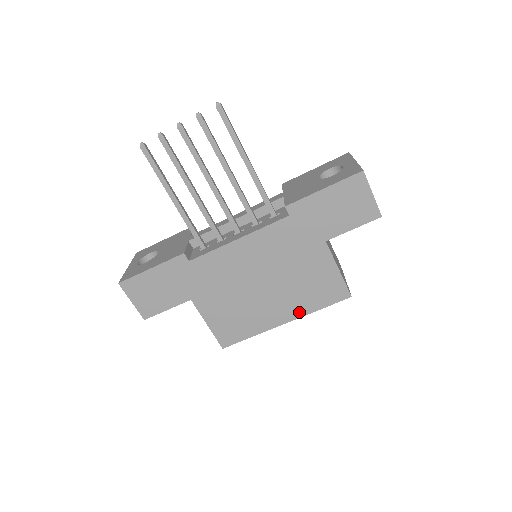
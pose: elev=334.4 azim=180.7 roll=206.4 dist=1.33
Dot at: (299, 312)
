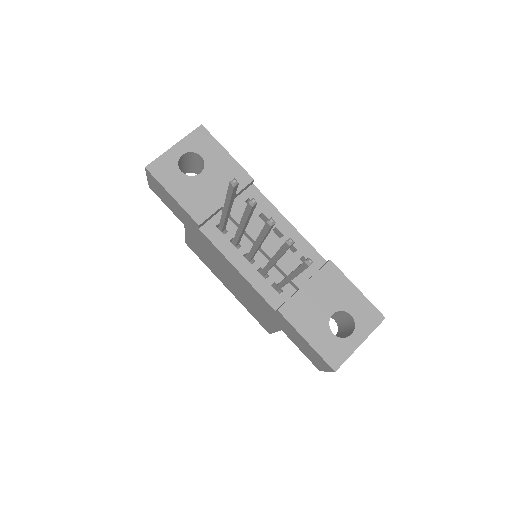
Dot at: (238, 299)
